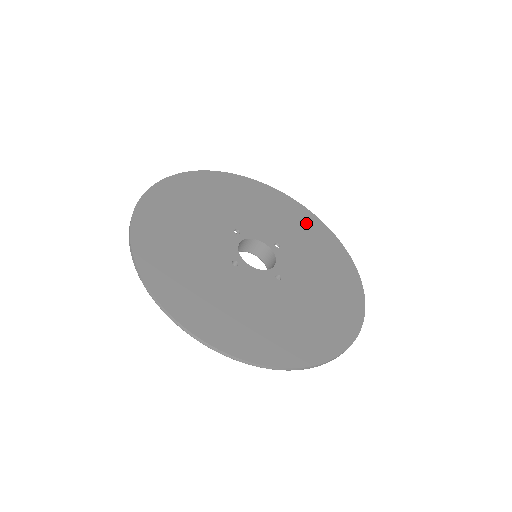
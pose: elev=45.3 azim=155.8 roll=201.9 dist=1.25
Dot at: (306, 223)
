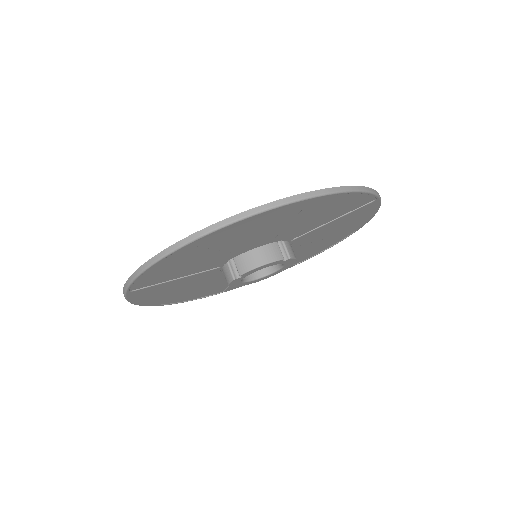
Dot at: occluded
